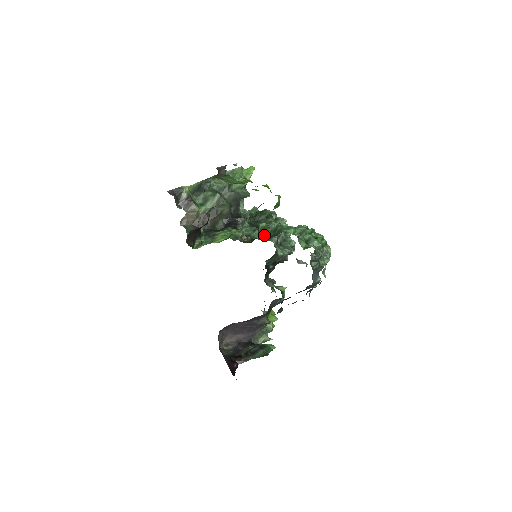
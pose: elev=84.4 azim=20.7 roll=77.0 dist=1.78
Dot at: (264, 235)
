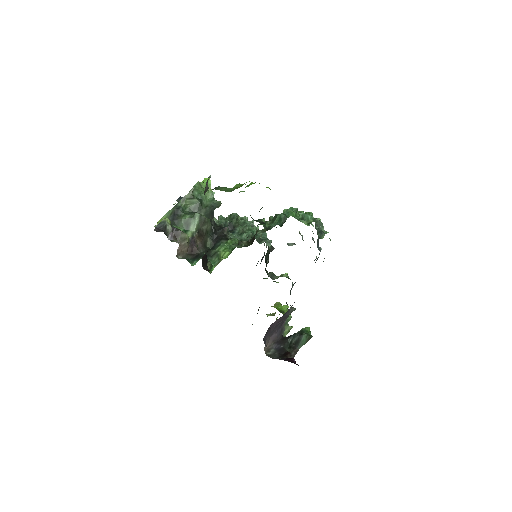
Dot at: occluded
